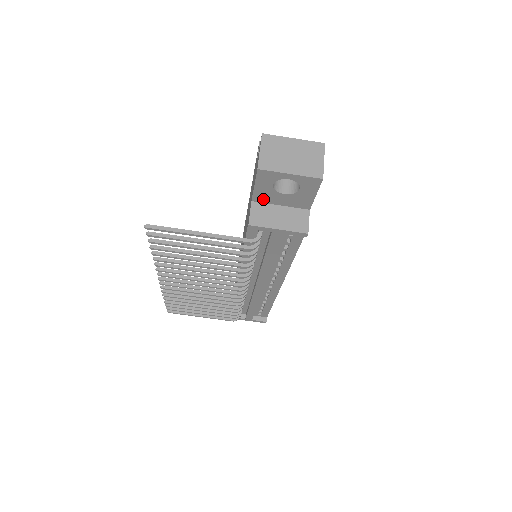
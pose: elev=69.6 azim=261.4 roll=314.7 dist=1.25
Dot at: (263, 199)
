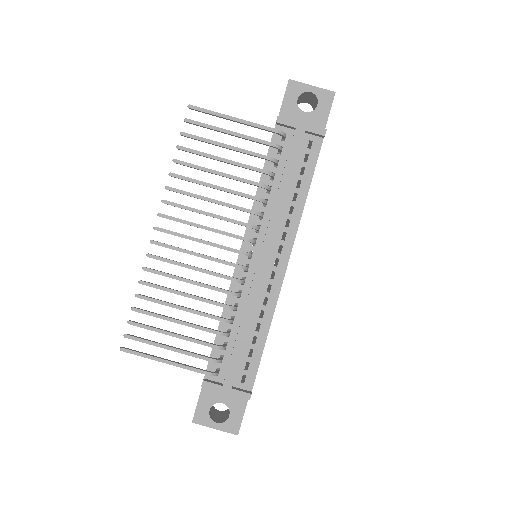
Dot at: occluded
